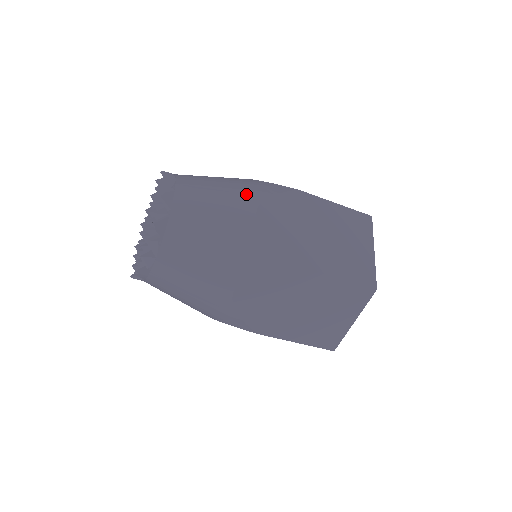
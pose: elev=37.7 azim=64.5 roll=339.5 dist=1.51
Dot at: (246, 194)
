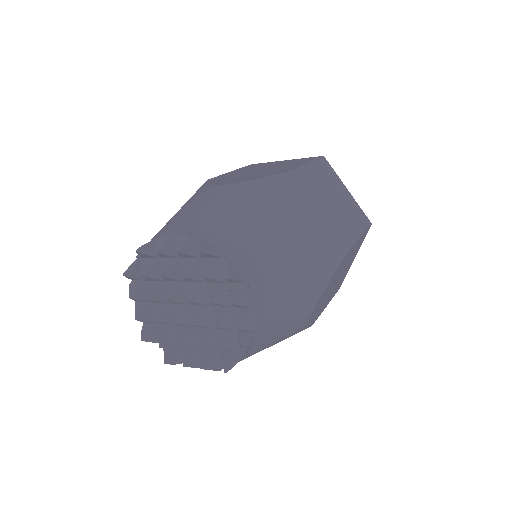
Dot at: (312, 294)
